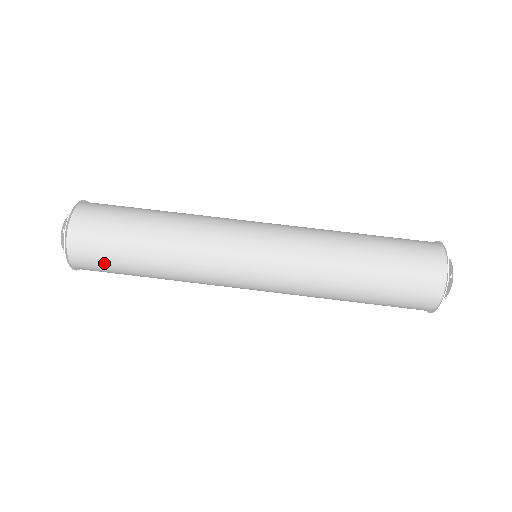
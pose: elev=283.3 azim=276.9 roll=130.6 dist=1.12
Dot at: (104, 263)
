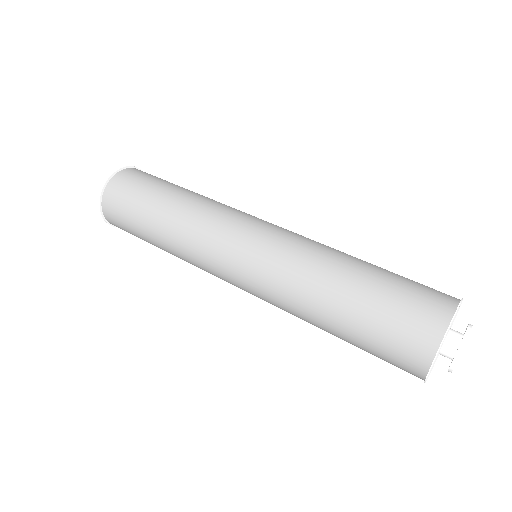
Dot at: (142, 181)
